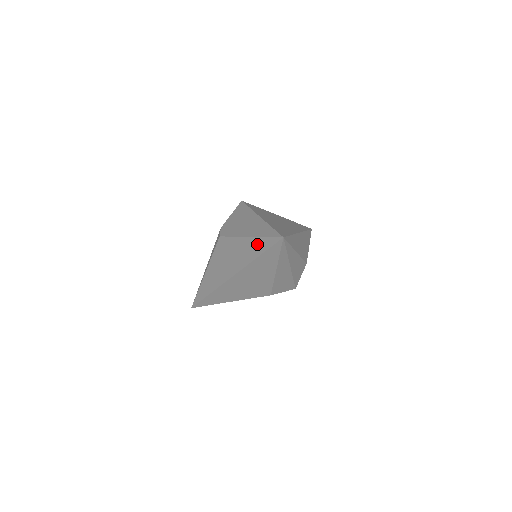
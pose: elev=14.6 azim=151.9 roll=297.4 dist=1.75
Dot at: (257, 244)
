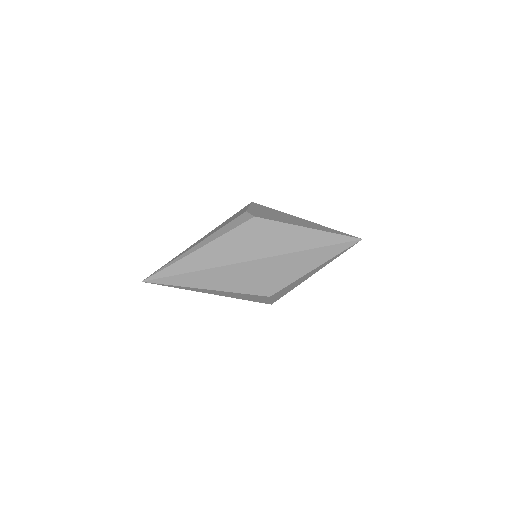
Dot at: (321, 236)
